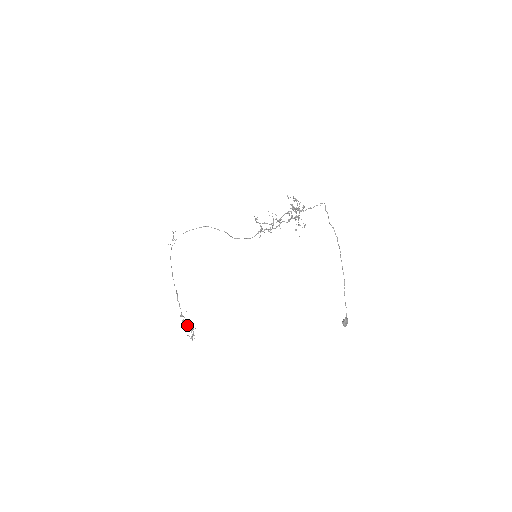
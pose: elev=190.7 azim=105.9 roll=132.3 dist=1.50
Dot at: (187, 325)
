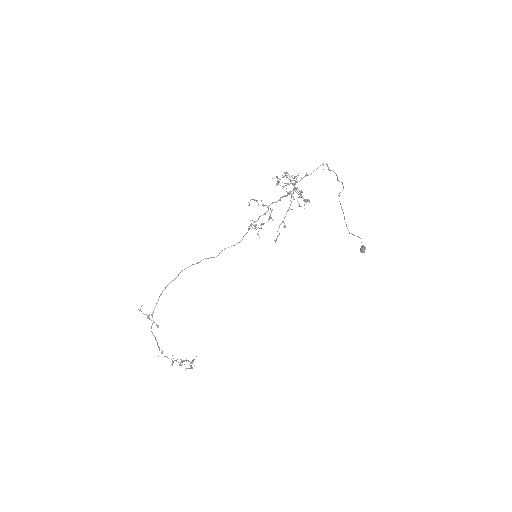
Dot at: occluded
